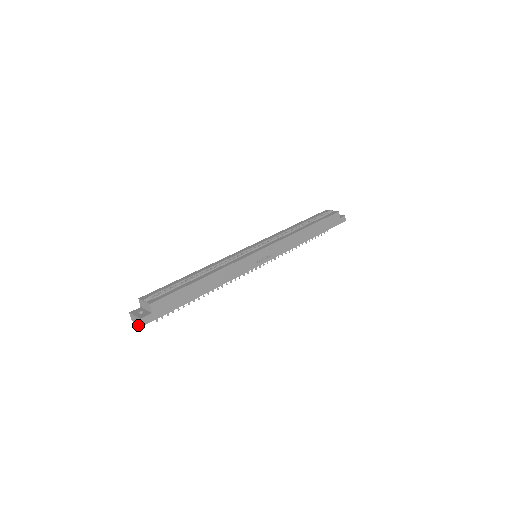
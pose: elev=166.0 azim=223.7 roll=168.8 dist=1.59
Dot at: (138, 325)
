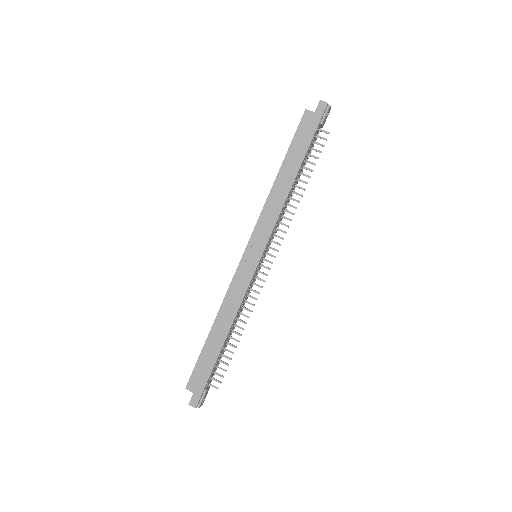
Dot at: (199, 406)
